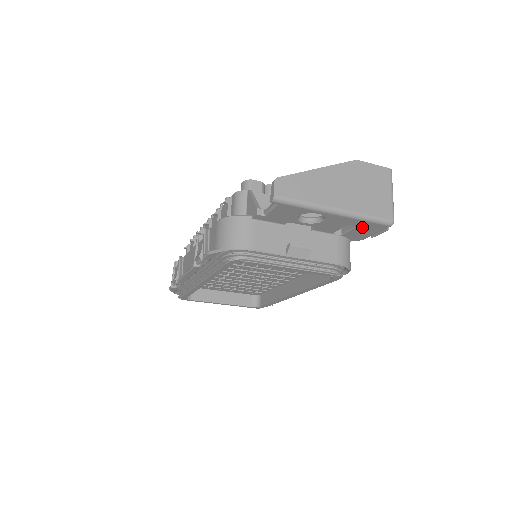
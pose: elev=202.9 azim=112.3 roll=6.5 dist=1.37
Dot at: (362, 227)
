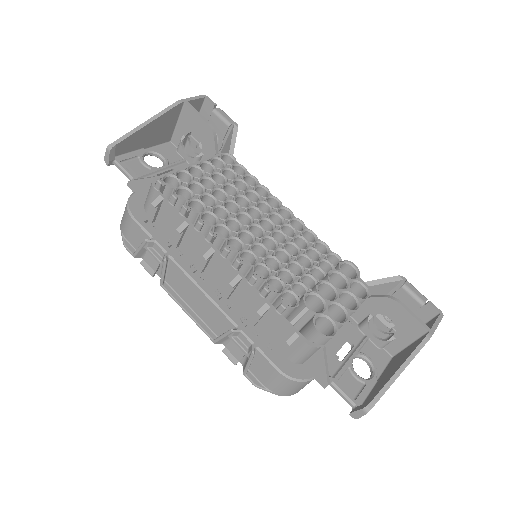
Dot at: occluded
